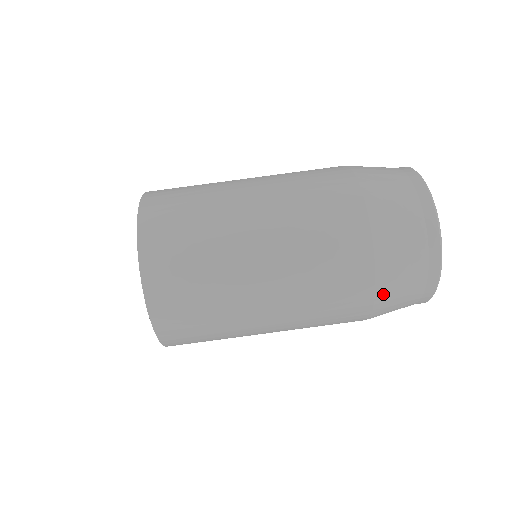
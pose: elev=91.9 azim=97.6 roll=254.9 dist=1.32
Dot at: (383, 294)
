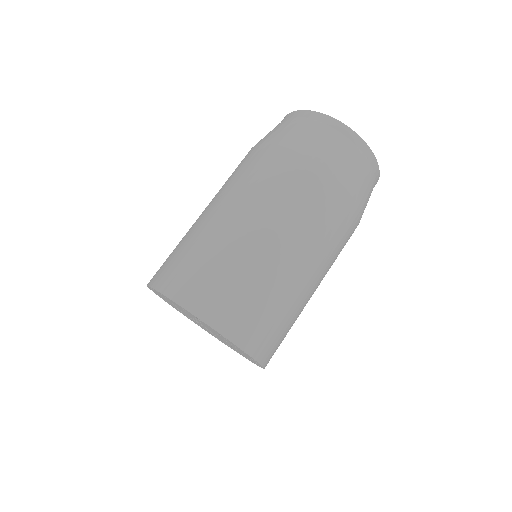
Dot at: (300, 147)
